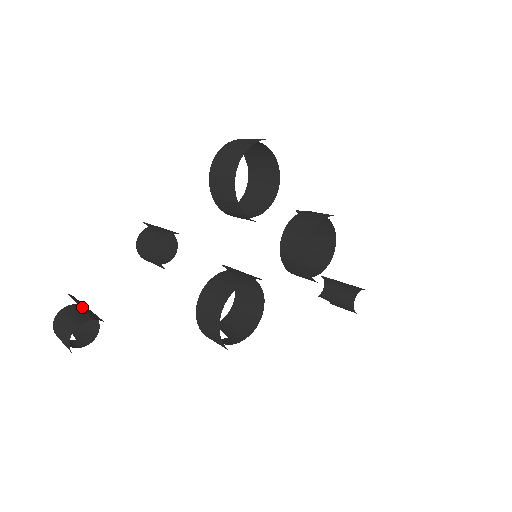
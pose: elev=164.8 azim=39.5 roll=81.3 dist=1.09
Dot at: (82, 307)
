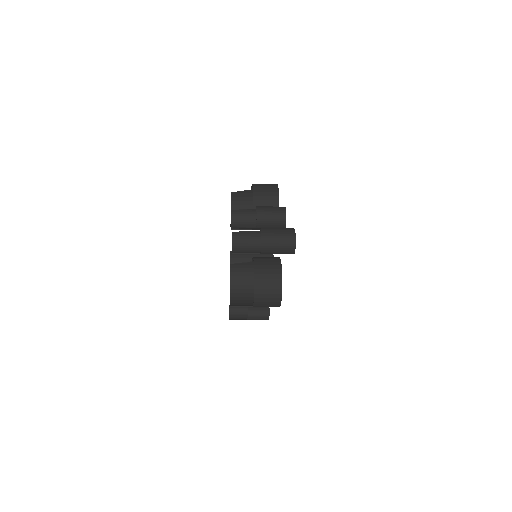
Dot at: occluded
